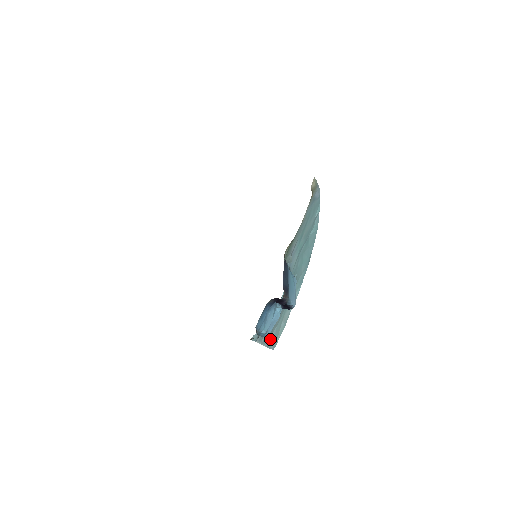
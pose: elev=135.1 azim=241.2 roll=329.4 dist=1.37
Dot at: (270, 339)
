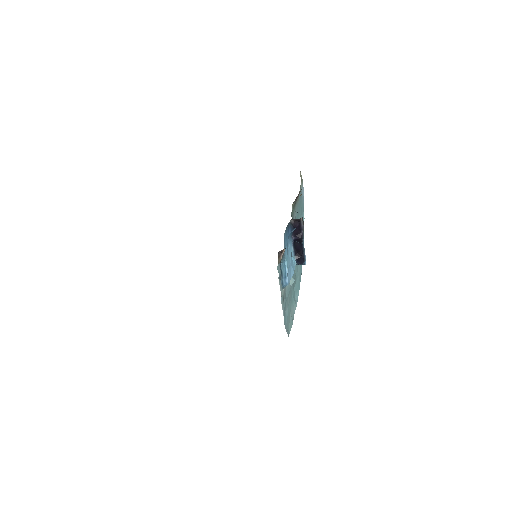
Dot at: (284, 316)
